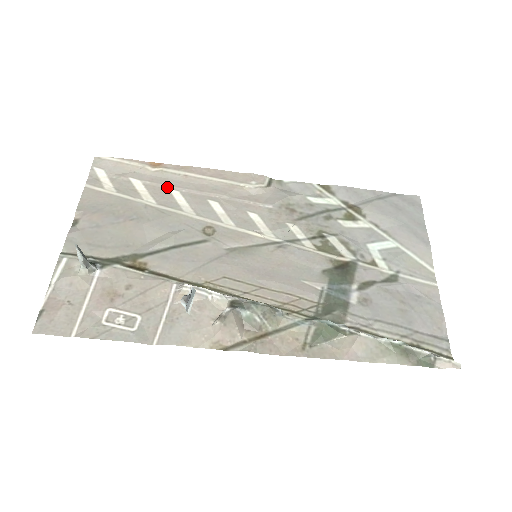
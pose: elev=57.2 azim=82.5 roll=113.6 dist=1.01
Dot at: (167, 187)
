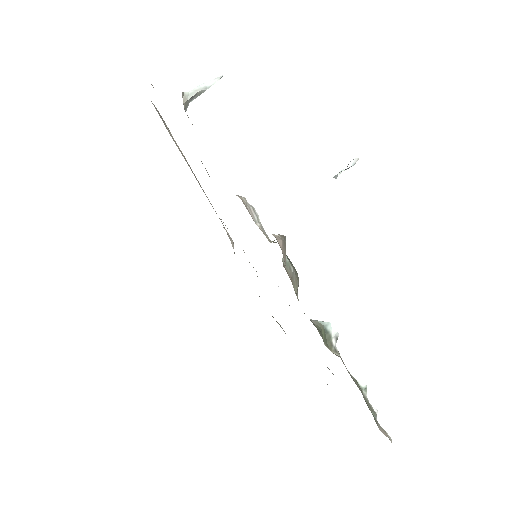
Dot at: occluded
